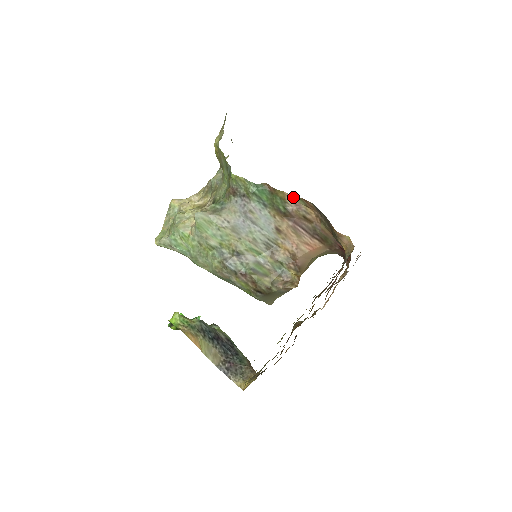
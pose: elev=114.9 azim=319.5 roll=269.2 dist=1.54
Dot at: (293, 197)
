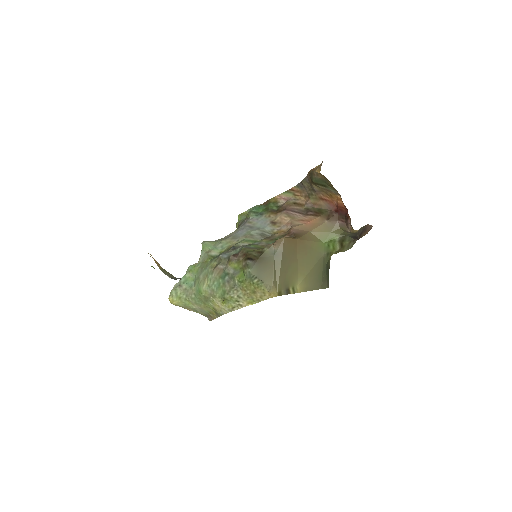
Dot at: (282, 195)
